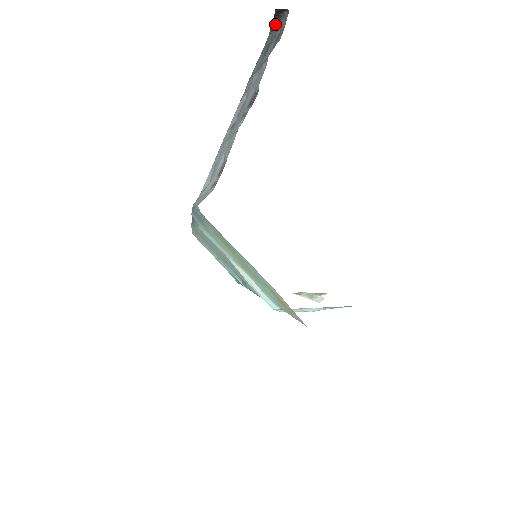
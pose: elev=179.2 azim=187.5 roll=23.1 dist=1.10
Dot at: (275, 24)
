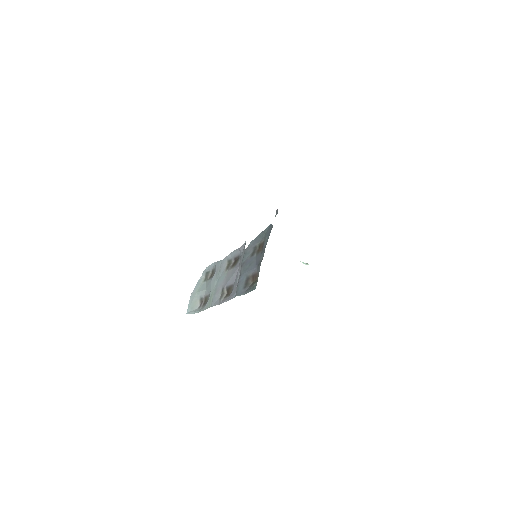
Dot at: (261, 258)
